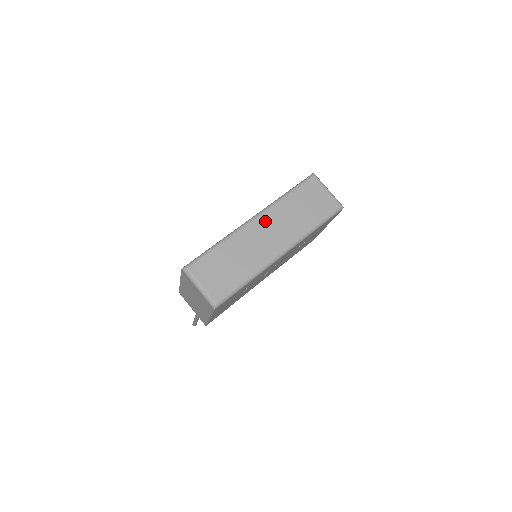
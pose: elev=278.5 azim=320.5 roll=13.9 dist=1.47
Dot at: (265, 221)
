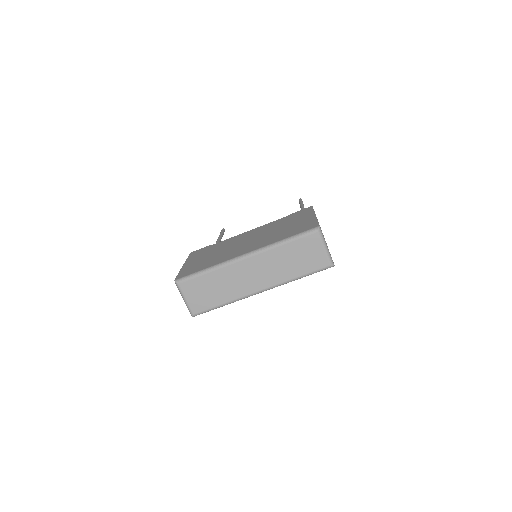
Dot at: (254, 262)
